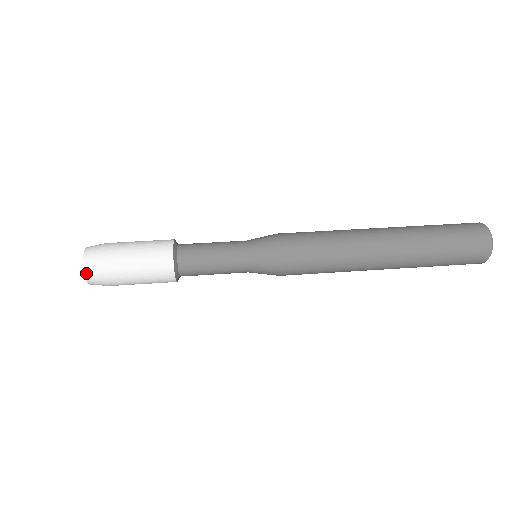
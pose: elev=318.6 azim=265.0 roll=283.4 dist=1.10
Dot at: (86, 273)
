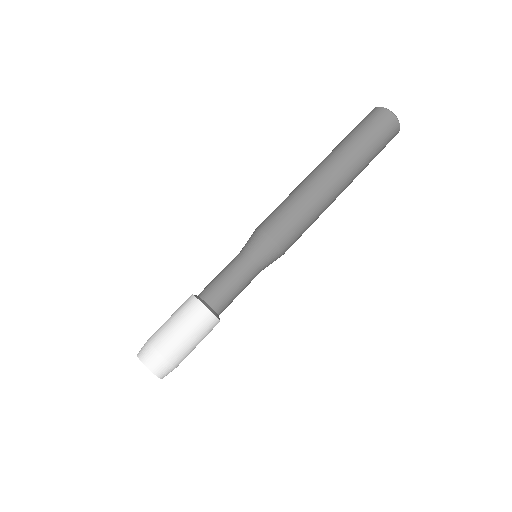
Dot at: (163, 377)
